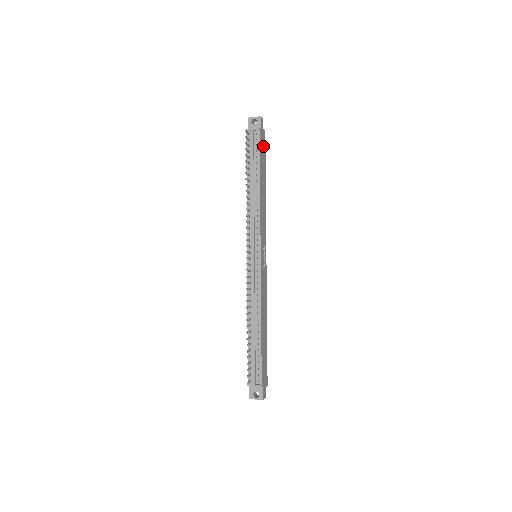
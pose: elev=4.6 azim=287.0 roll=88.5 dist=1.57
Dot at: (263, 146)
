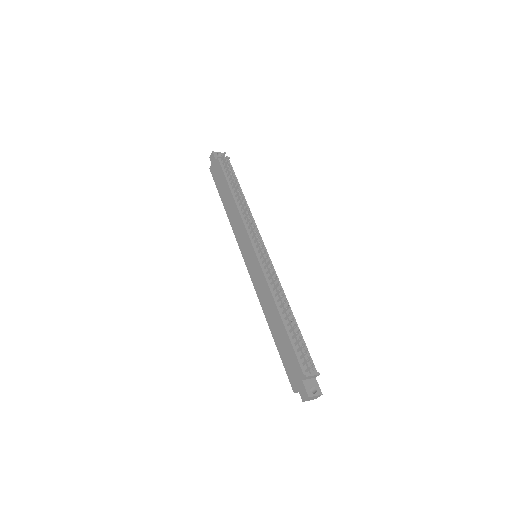
Dot at: occluded
